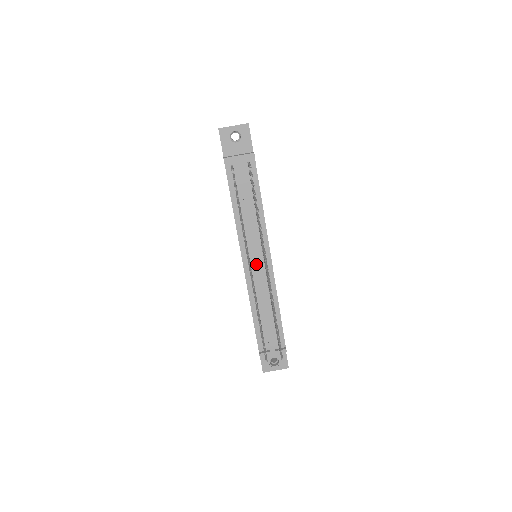
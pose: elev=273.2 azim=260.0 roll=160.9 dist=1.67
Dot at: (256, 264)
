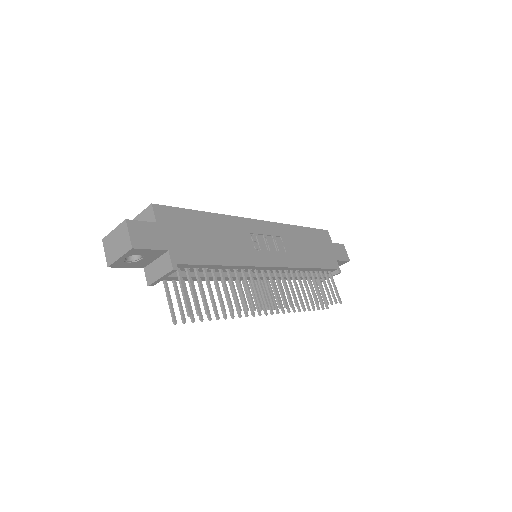
Dot at: occluded
